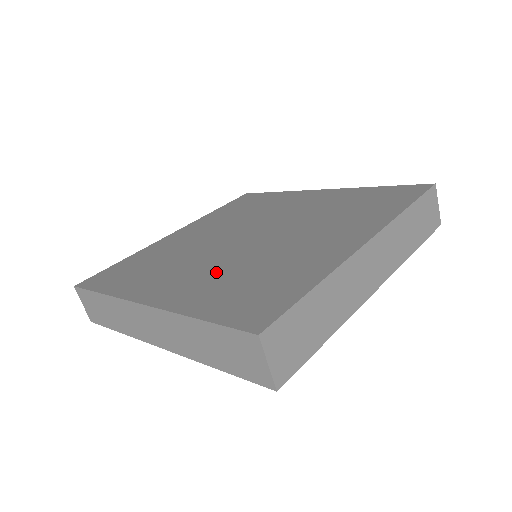
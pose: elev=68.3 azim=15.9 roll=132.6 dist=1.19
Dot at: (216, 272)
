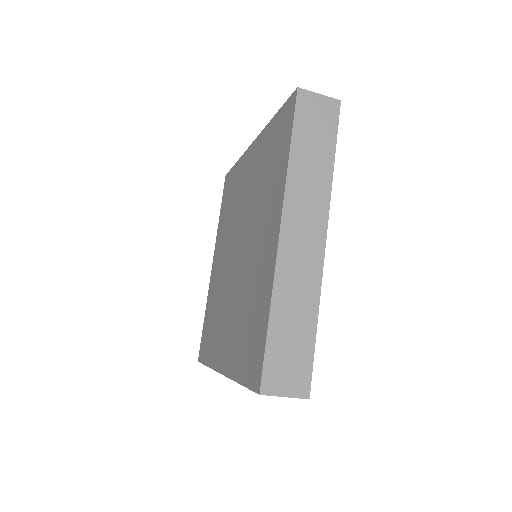
Dot at: (234, 317)
